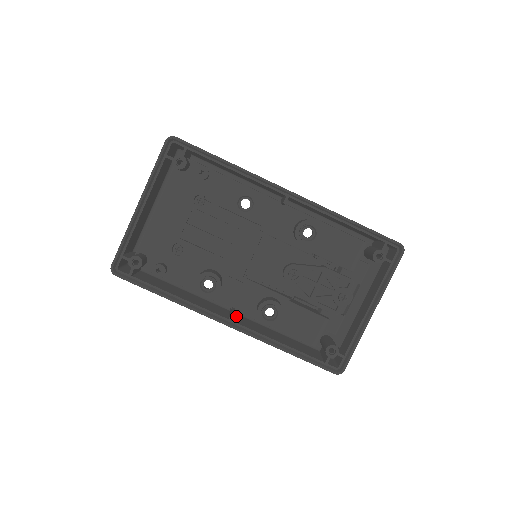
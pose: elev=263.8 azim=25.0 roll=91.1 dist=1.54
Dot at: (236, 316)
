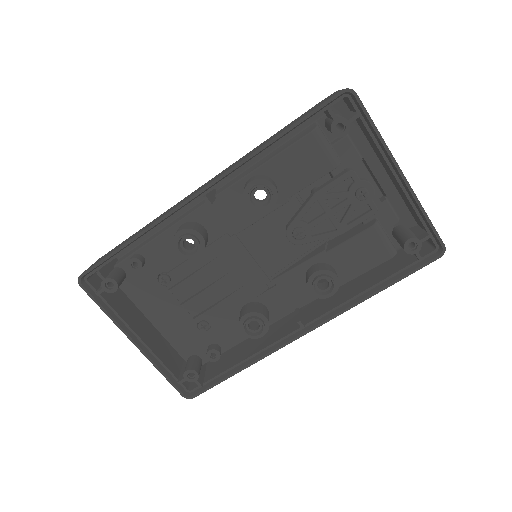
Dot at: (307, 309)
